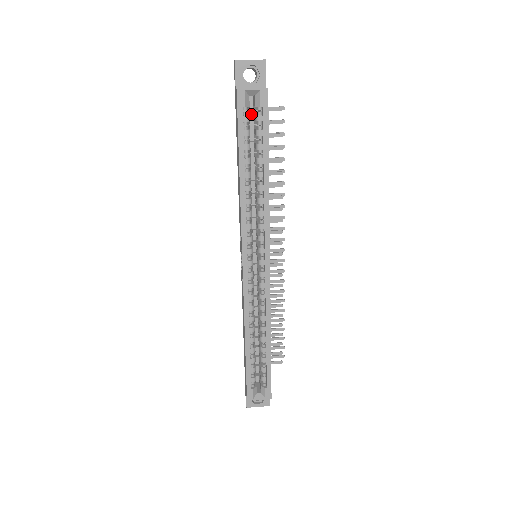
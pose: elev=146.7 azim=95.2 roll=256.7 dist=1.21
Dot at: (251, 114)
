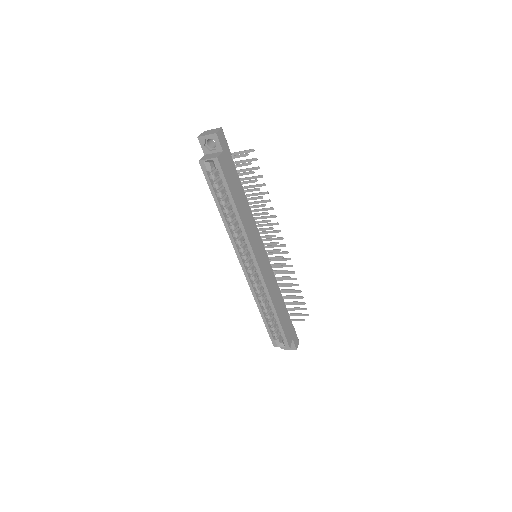
Dot at: occluded
